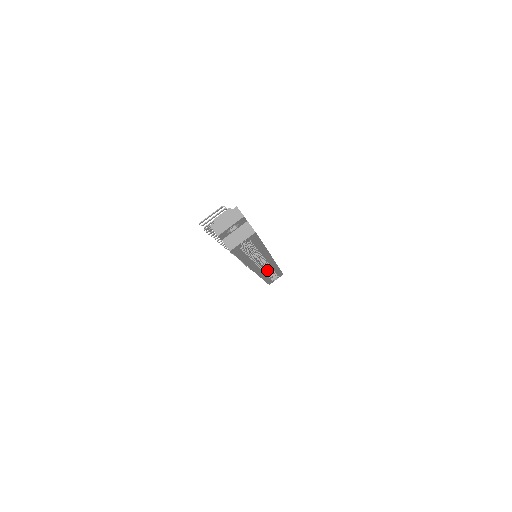
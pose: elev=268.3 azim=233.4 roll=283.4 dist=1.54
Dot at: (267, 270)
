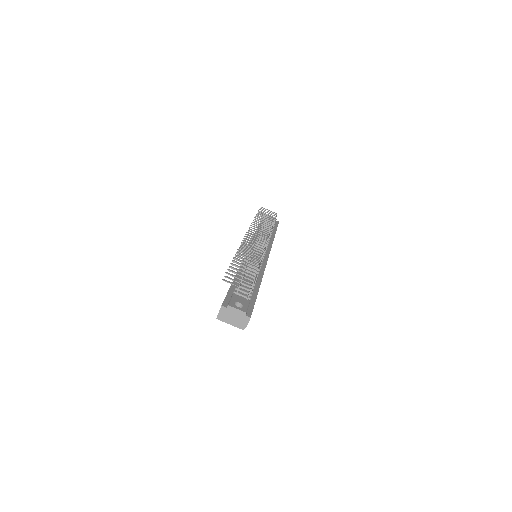
Dot at: occluded
